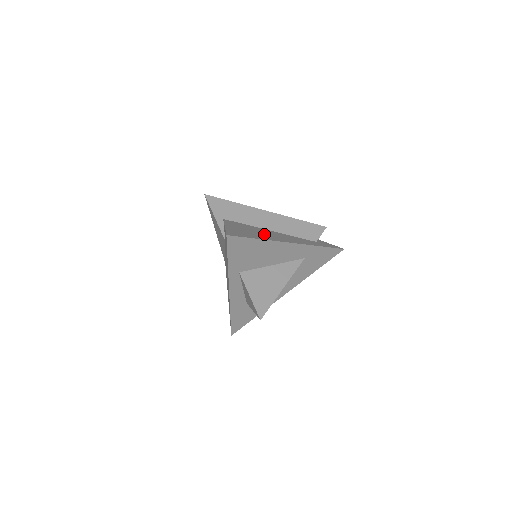
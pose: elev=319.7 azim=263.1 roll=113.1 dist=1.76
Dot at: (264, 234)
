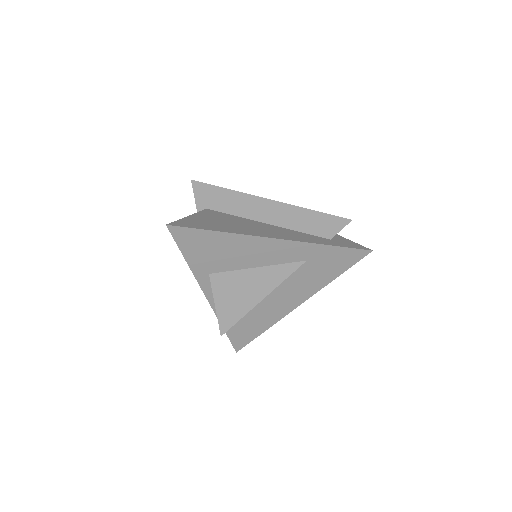
Dot at: (242, 226)
